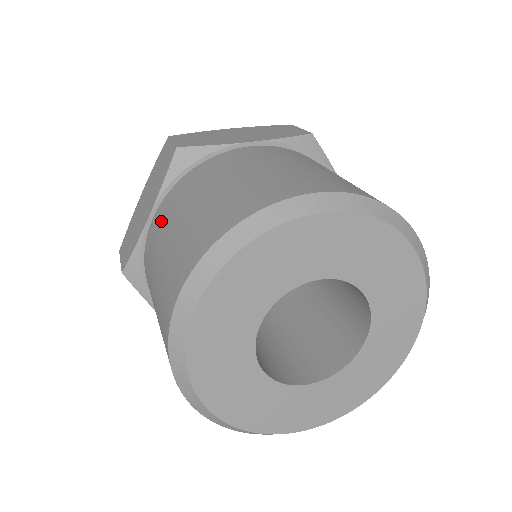
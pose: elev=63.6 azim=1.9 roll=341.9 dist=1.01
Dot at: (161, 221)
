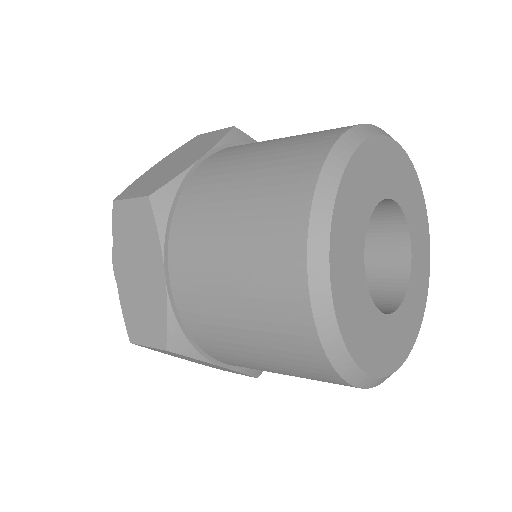
Dot at: (191, 266)
